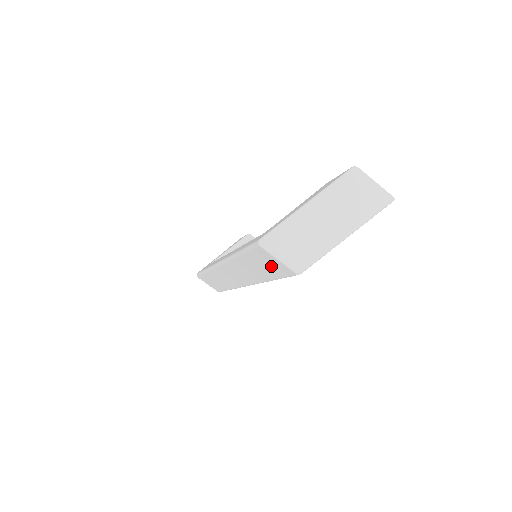
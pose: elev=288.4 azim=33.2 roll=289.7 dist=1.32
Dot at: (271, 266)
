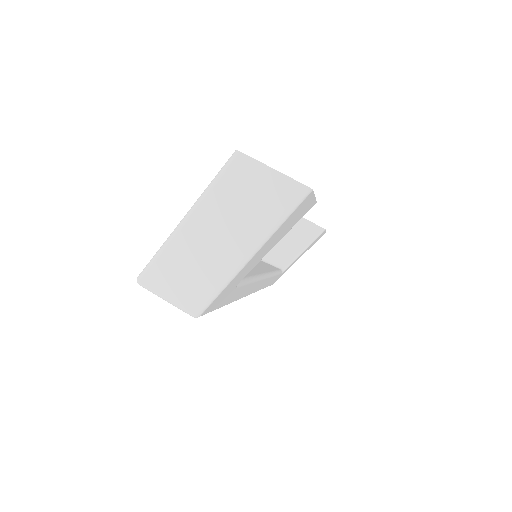
Dot at: occluded
